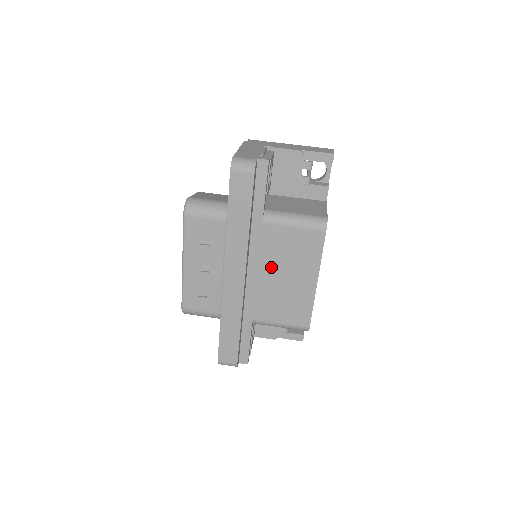
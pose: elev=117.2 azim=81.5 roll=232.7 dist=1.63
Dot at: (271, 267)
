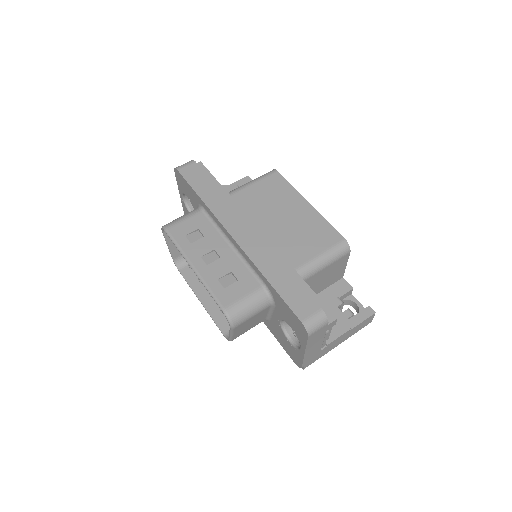
Dot at: (266, 218)
